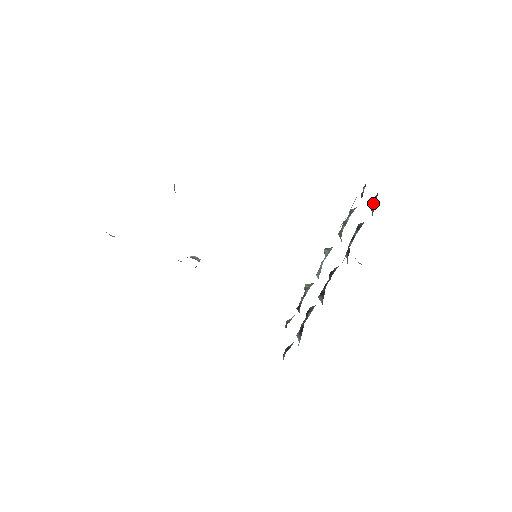
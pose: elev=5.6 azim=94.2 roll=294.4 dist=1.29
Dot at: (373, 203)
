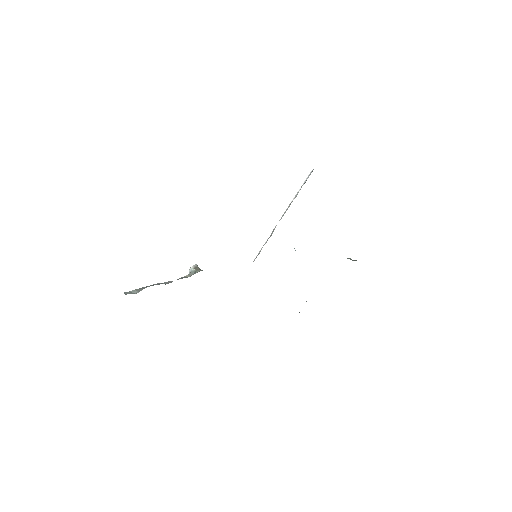
Dot at: occluded
